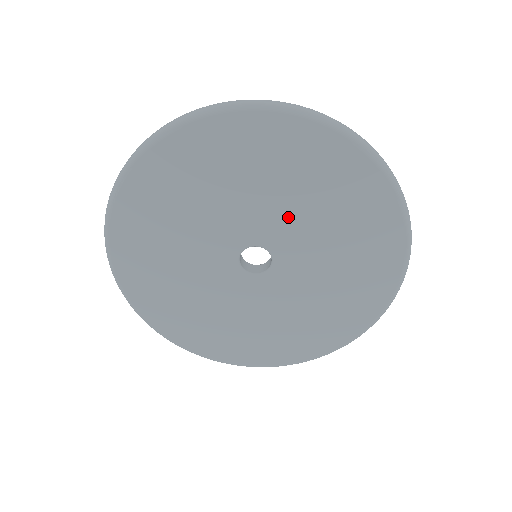
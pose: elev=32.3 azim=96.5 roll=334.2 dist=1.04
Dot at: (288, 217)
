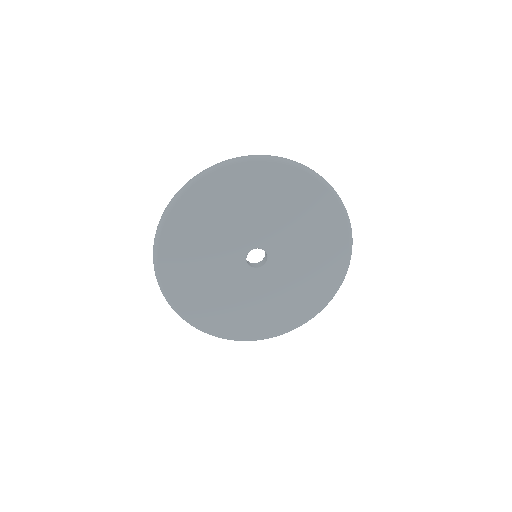
Dot at: (291, 240)
